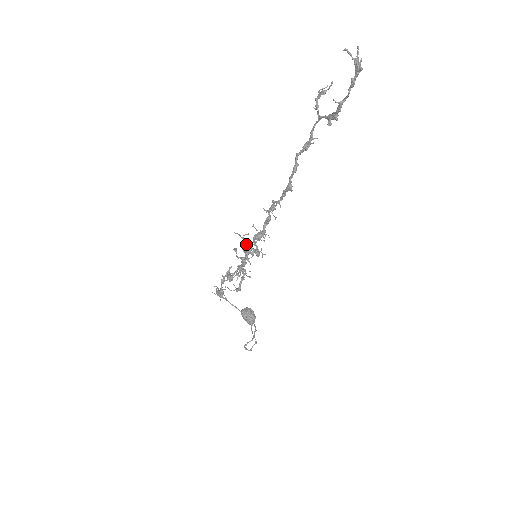
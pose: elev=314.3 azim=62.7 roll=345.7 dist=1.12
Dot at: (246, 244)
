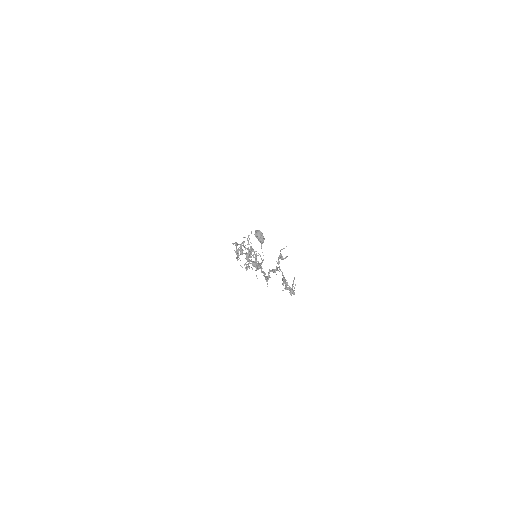
Dot at: (248, 261)
